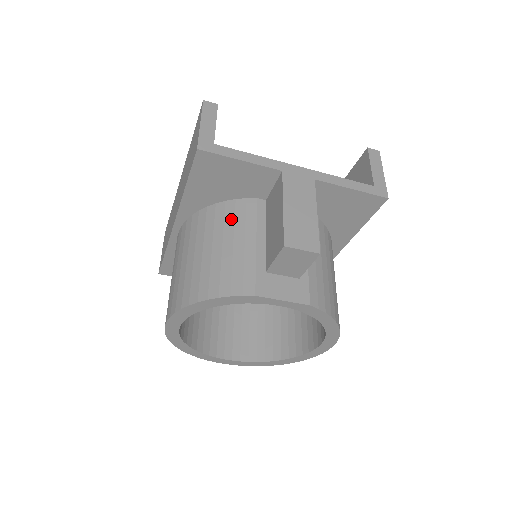
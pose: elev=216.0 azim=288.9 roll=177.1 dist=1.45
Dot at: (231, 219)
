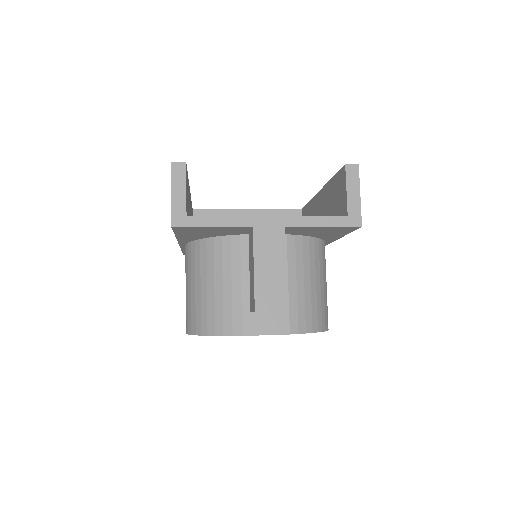
Dot at: (219, 258)
